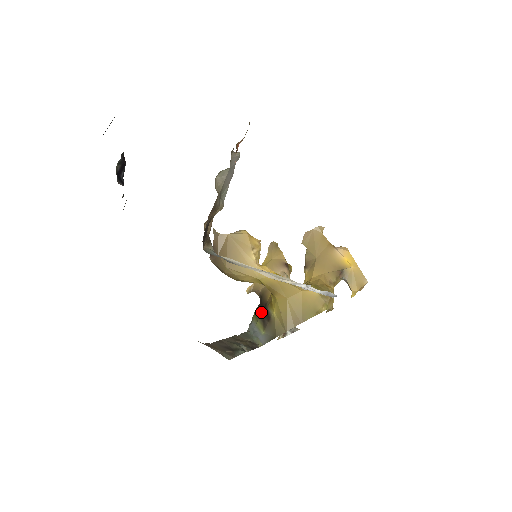
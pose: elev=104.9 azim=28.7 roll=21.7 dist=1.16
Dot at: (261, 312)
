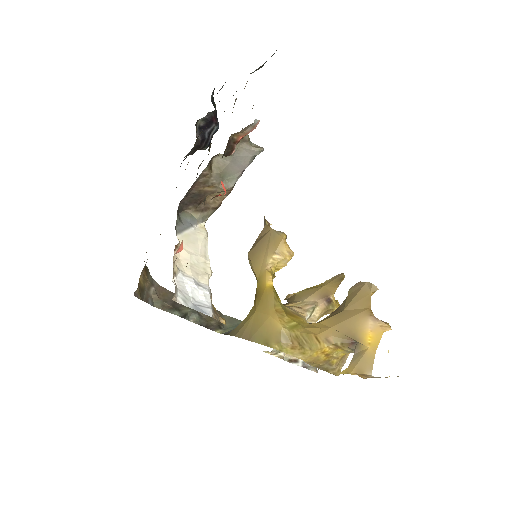
Dot at: occluded
